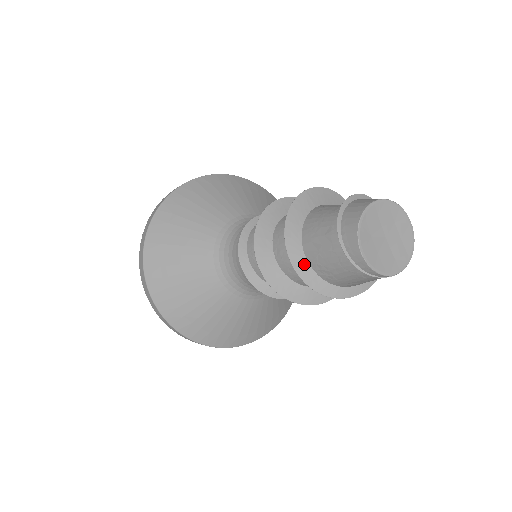
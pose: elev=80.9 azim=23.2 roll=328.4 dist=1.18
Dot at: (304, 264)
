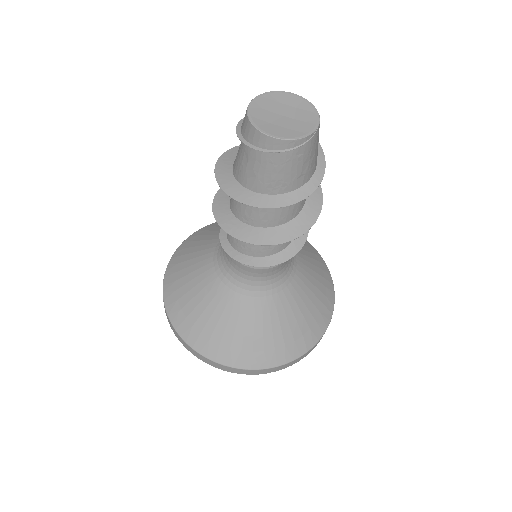
Dot at: (260, 198)
